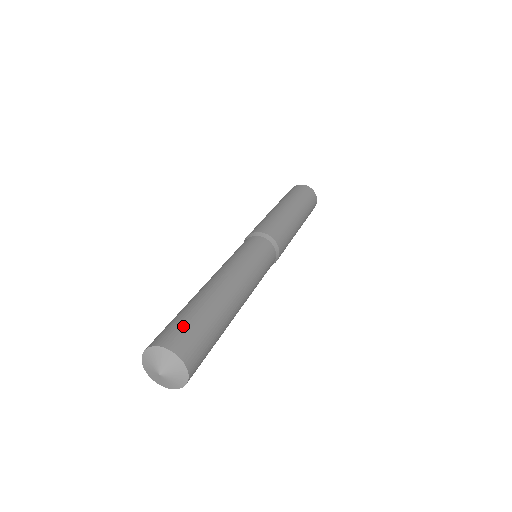
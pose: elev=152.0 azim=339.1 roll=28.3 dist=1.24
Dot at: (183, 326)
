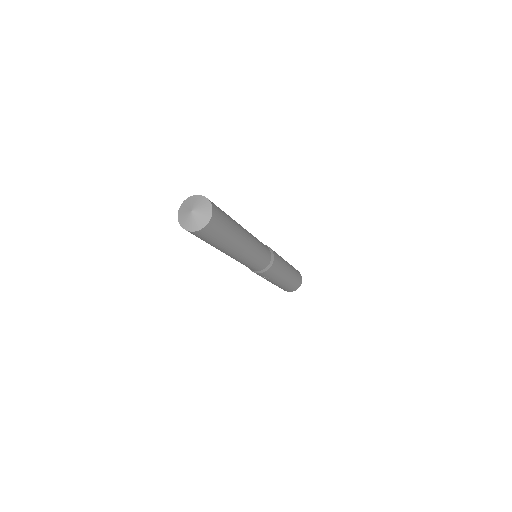
Dot at: (219, 208)
